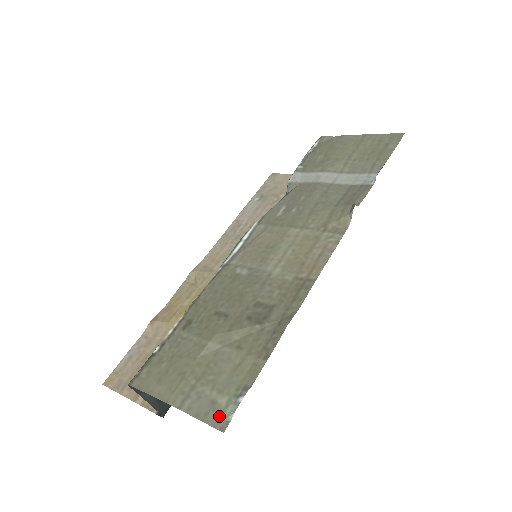
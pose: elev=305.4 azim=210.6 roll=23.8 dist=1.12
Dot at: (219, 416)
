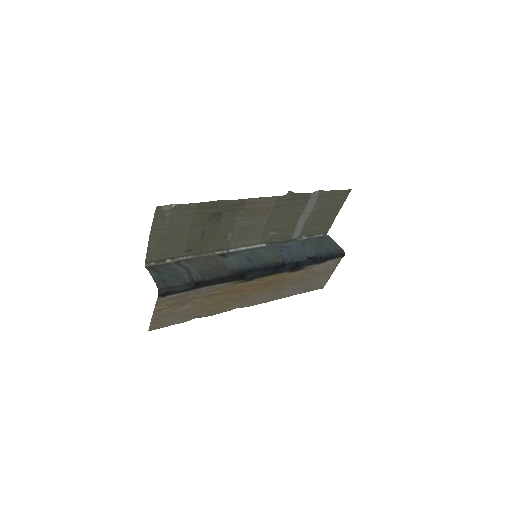
Dot at: (161, 212)
